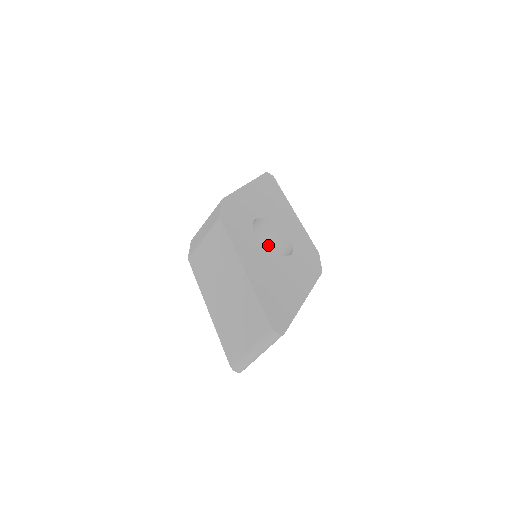
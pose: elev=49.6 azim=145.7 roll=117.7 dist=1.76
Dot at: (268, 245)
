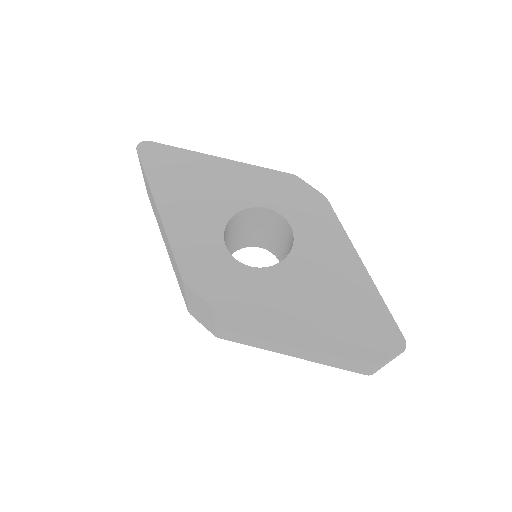
Dot at: (246, 226)
